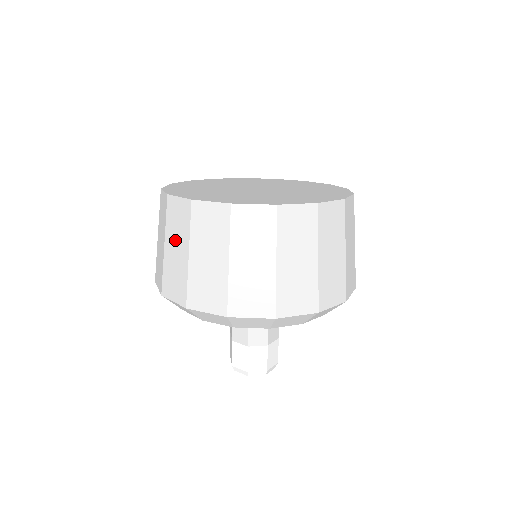
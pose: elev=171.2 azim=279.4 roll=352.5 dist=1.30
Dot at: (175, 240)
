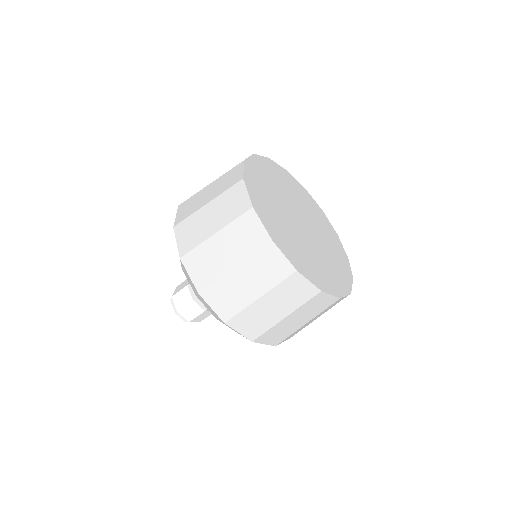
Dot at: (252, 276)
